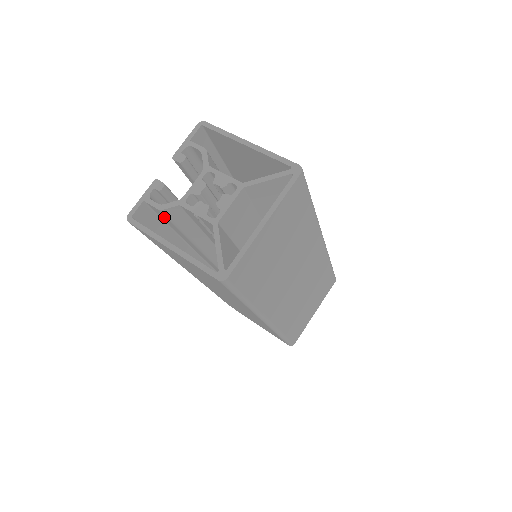
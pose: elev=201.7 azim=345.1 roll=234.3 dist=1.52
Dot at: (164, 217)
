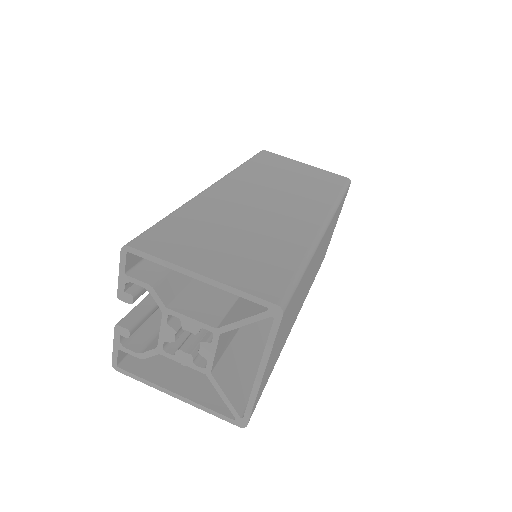
Dot at: (147, 339)
